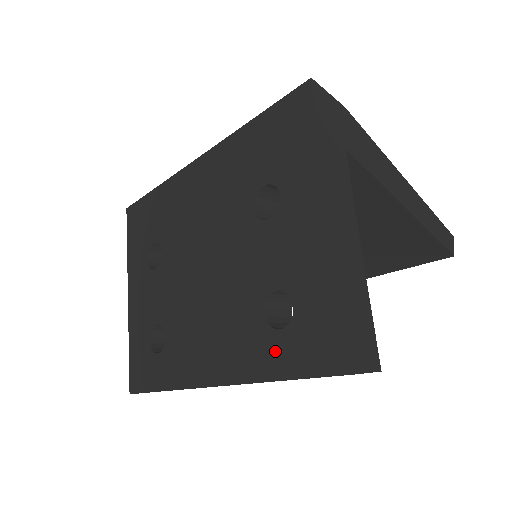
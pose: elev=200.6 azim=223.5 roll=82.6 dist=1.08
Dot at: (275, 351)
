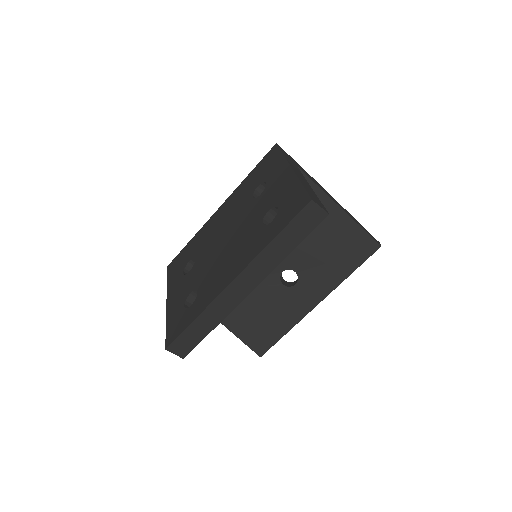
Dot at: (270, 230)
